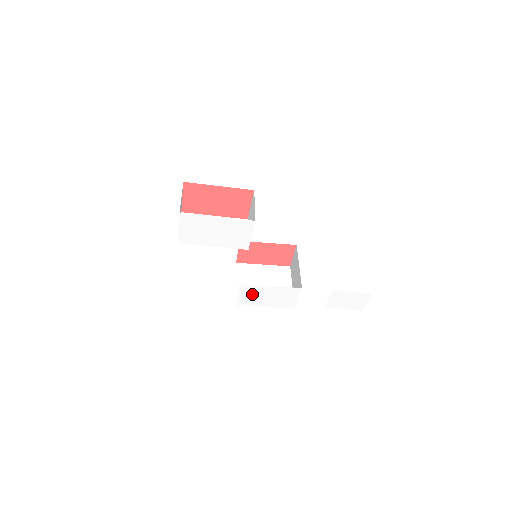
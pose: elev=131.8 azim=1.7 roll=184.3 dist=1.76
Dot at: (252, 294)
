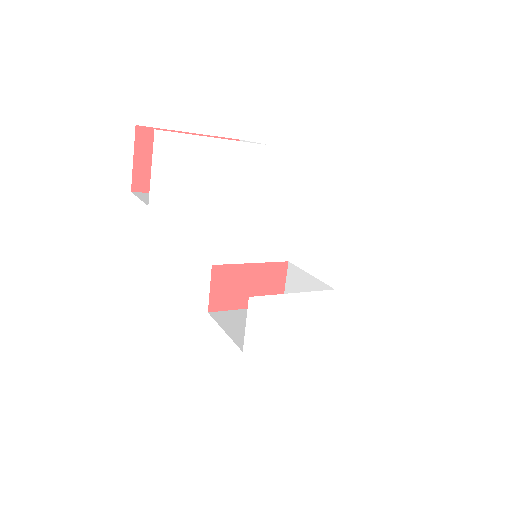
Dot at: (267, 318)
